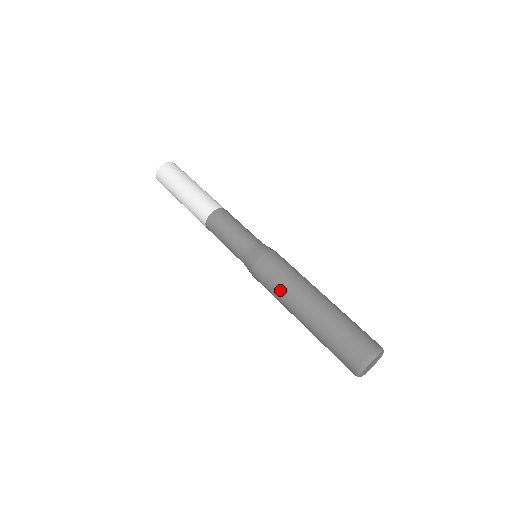
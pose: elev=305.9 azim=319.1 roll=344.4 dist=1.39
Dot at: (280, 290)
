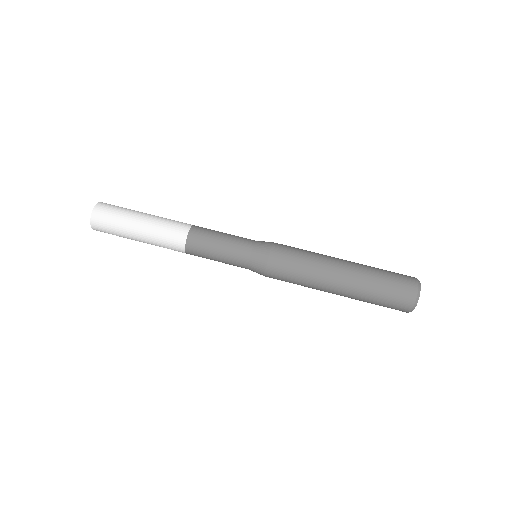
Dot at: (306, 275)
